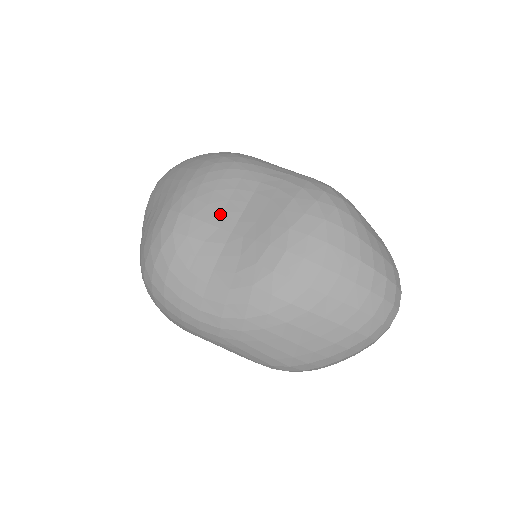
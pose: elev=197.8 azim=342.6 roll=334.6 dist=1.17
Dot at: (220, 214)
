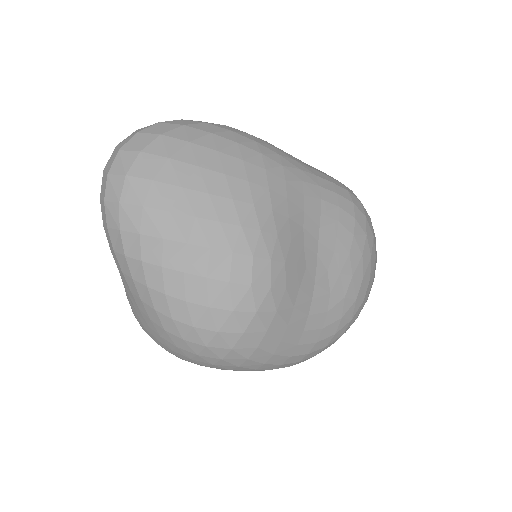
Dot at: (303, 249)
